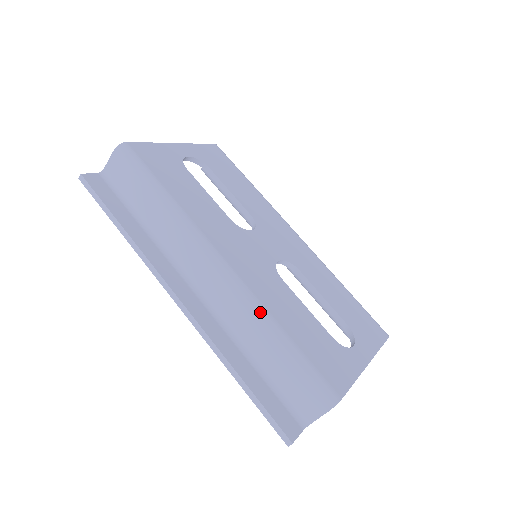
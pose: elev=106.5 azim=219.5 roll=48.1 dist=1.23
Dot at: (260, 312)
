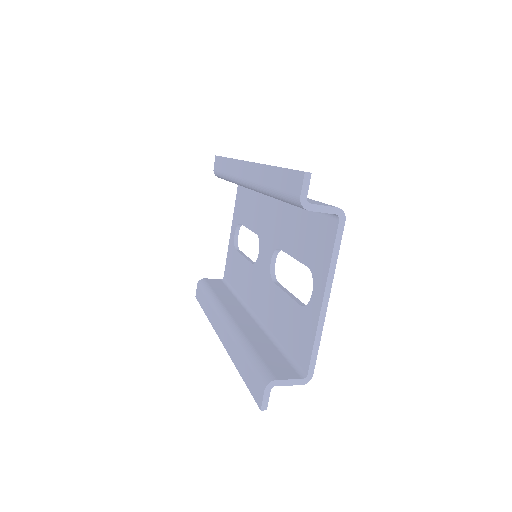
Dot at: occluded
